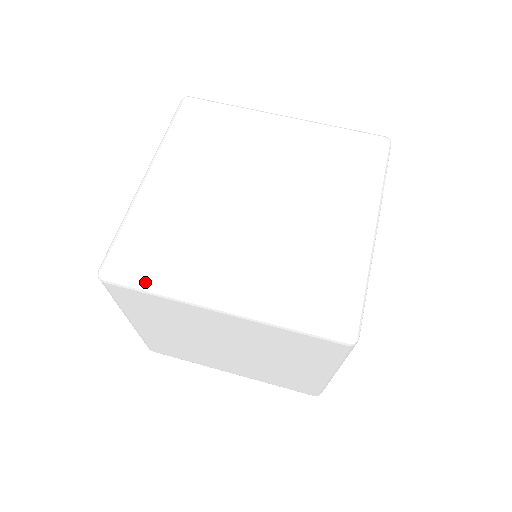
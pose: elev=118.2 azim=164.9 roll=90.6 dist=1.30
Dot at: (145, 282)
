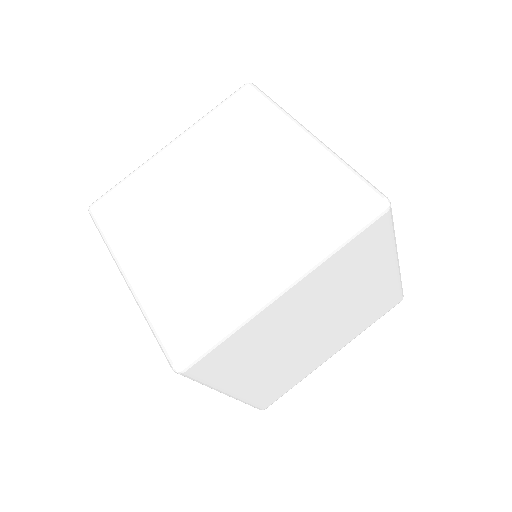
Dot at: (213, 335)
